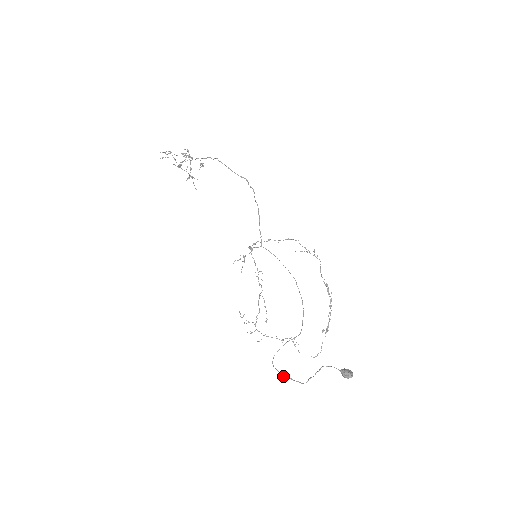
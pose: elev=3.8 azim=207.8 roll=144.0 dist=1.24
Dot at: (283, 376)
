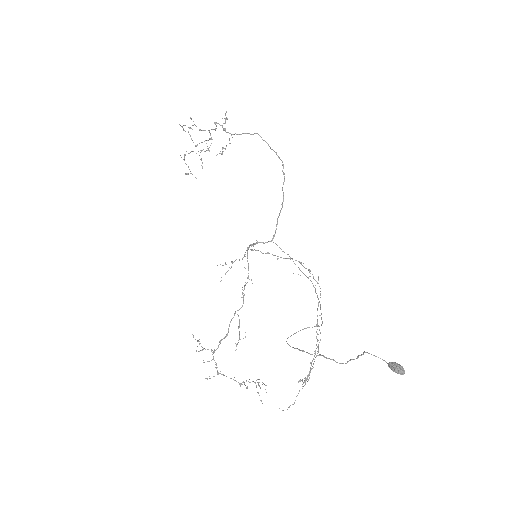
Dot at: (309, 353)
